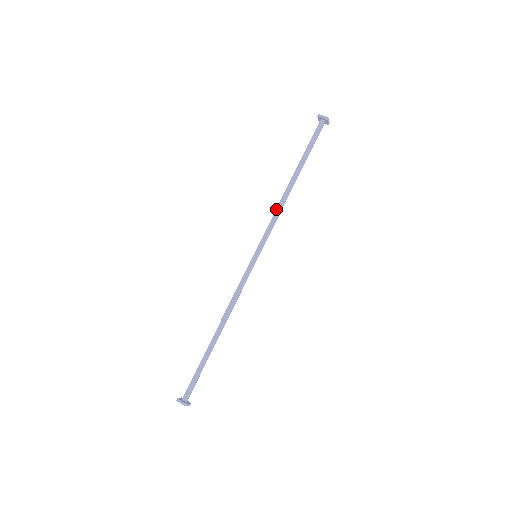
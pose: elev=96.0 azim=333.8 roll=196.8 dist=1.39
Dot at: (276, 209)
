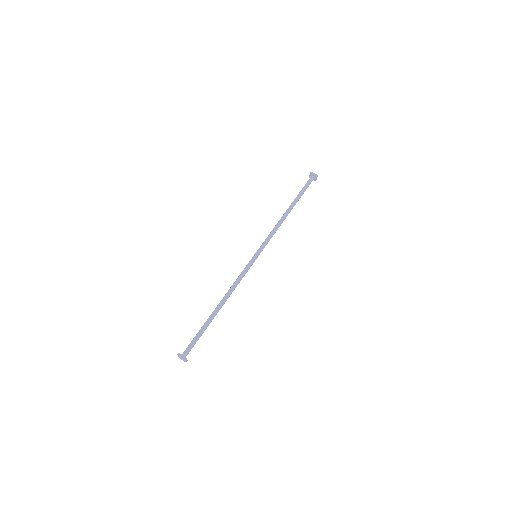
Dot at: (275, 226)
